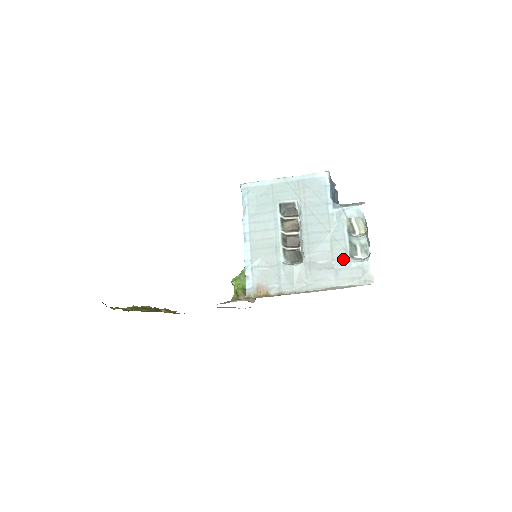
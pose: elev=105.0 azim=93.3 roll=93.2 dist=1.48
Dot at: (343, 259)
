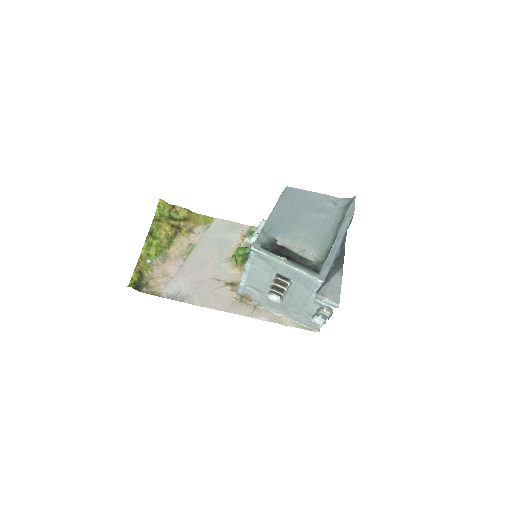
Dot at: (306, 317)
